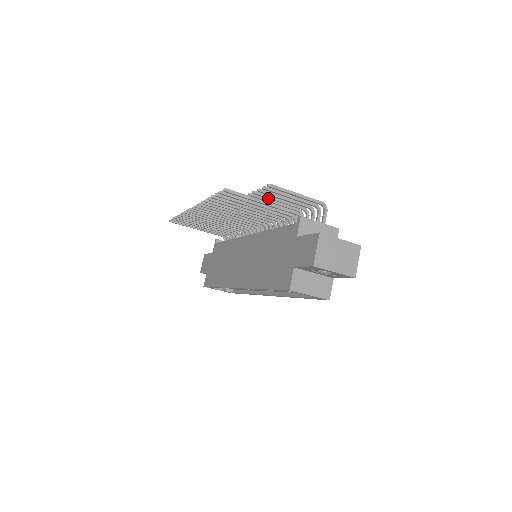
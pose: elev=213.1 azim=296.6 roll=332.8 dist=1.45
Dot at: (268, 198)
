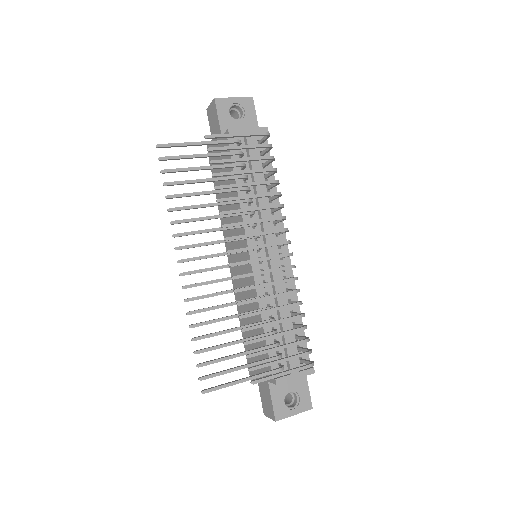
Dot at: (261, 338)
